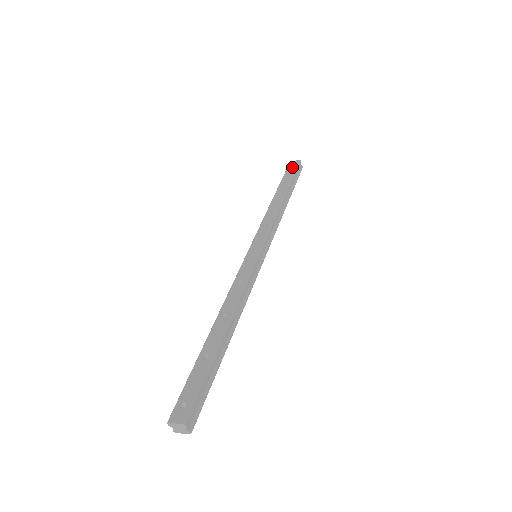
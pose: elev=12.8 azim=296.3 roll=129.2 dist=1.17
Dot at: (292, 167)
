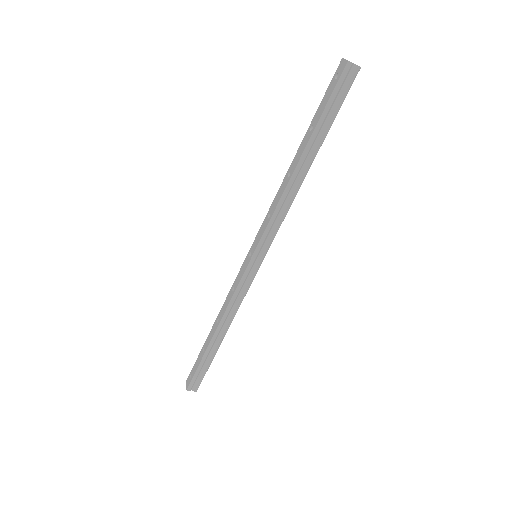
Dot at: (333, 82)
